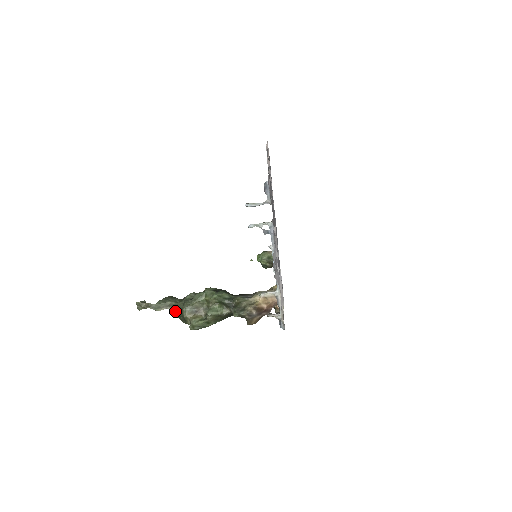
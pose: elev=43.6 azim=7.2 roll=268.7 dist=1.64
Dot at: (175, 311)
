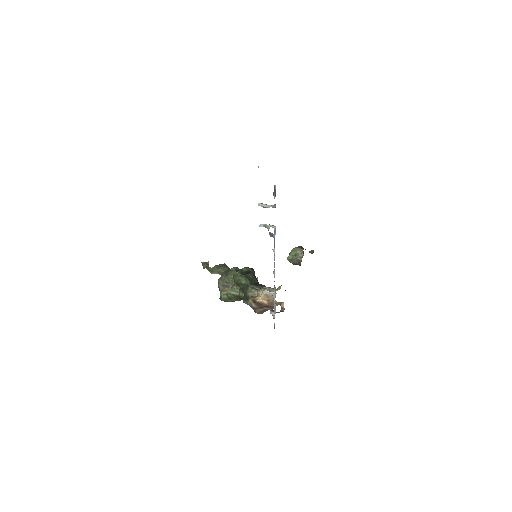
Dot at: occluded
